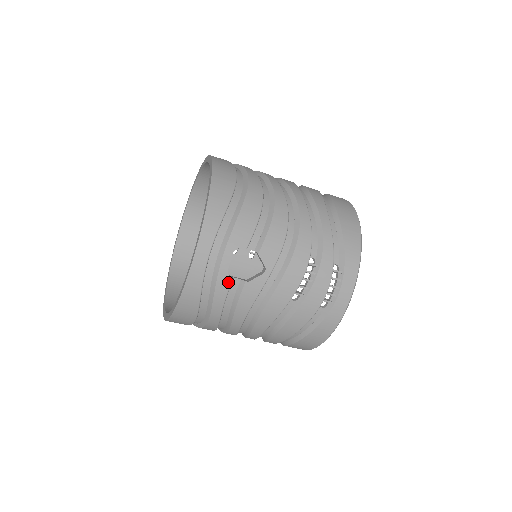
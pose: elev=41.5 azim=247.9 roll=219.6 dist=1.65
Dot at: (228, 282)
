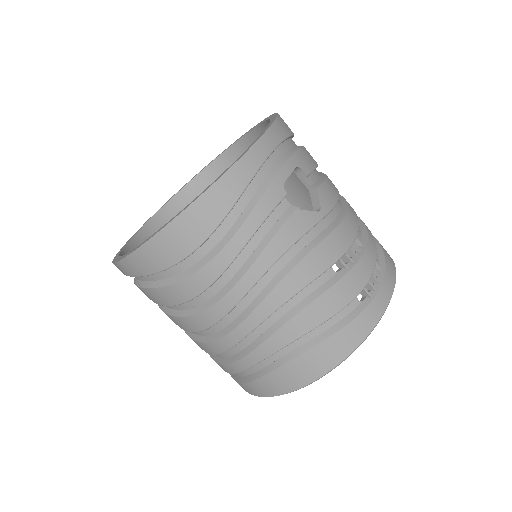
Dot at: (280, 195)
